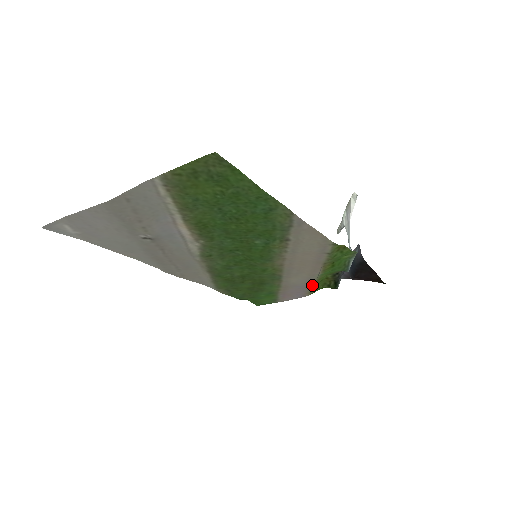
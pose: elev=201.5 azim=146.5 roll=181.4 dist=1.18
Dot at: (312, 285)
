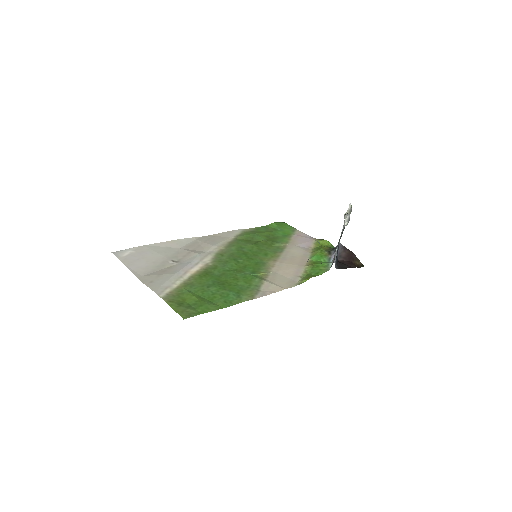
Dot at: (311, 249)
